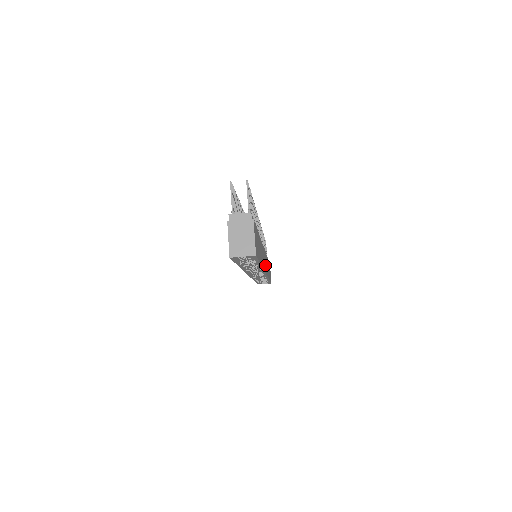
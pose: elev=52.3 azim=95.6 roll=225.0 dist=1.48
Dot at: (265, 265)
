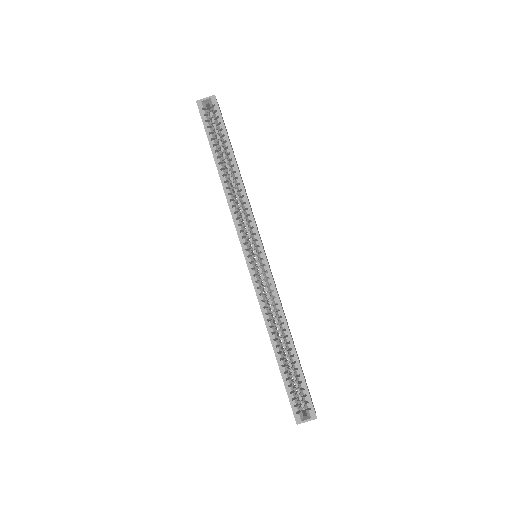
Dot at: occluded
